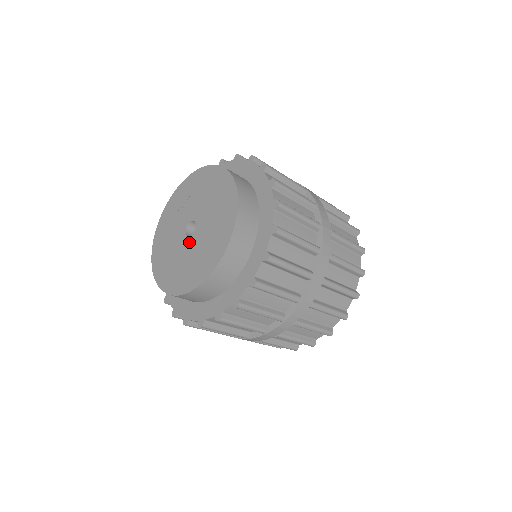
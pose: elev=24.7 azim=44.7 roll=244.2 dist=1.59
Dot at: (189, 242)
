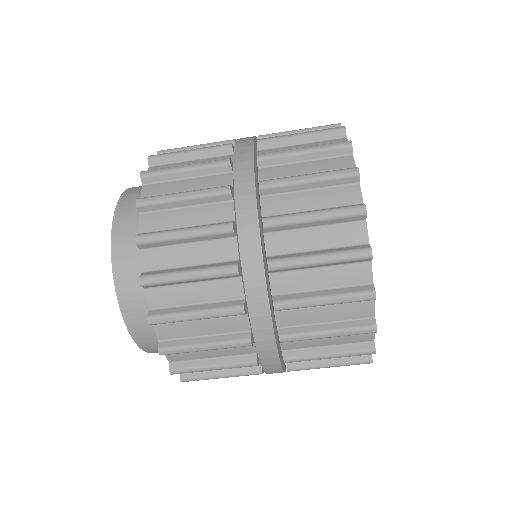
Dot at: occluded
